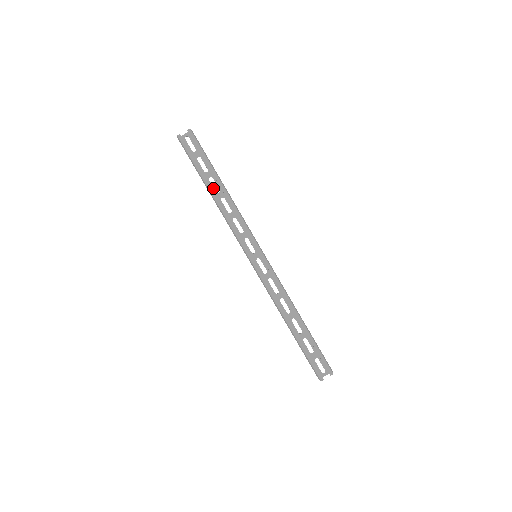
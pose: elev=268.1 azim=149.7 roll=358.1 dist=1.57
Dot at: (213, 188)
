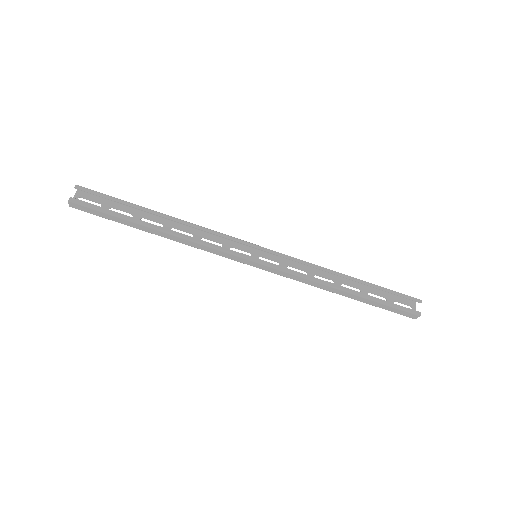
Dot at: occluded
